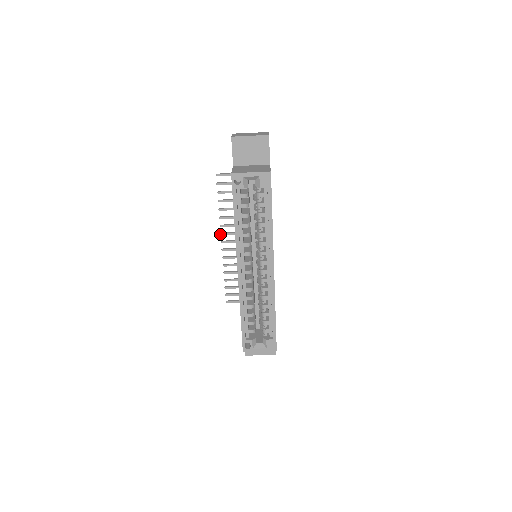
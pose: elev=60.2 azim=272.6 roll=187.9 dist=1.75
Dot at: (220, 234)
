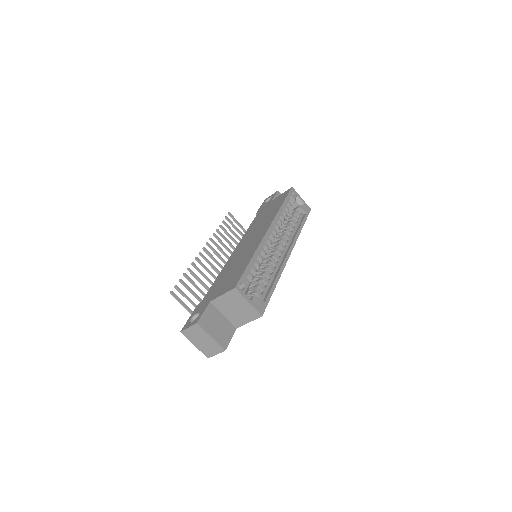
Dot at: (206, 242)
